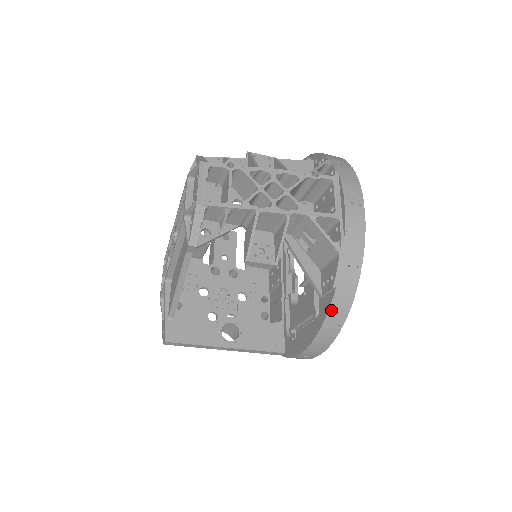
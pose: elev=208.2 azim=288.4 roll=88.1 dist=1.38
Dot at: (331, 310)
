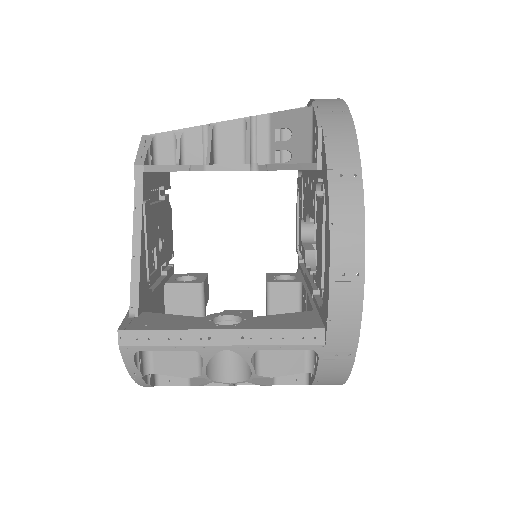
Dot at: (329, 153)
